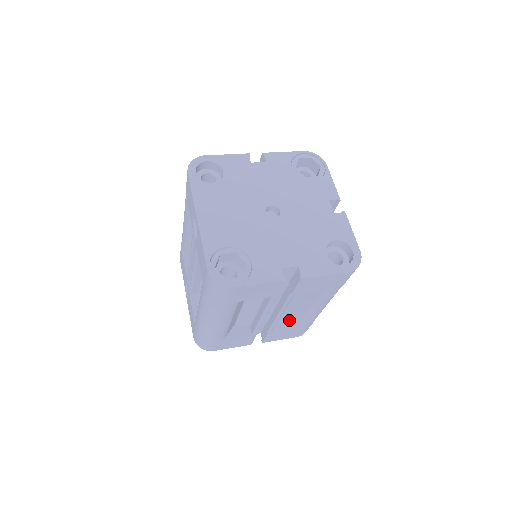
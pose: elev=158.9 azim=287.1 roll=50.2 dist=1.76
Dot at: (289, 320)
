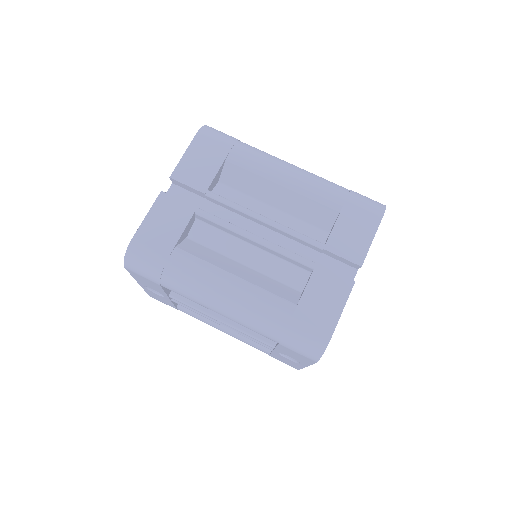
Dot at: occluded
